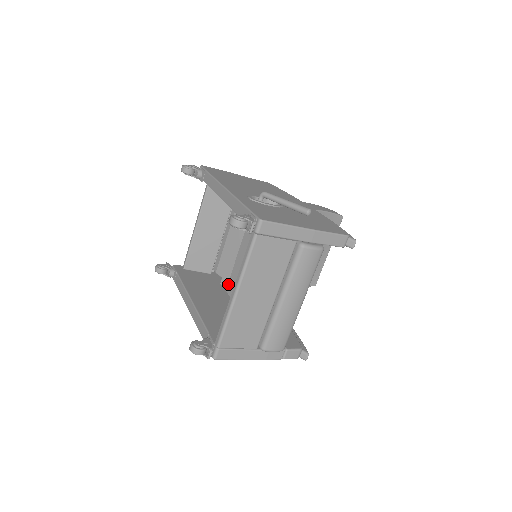
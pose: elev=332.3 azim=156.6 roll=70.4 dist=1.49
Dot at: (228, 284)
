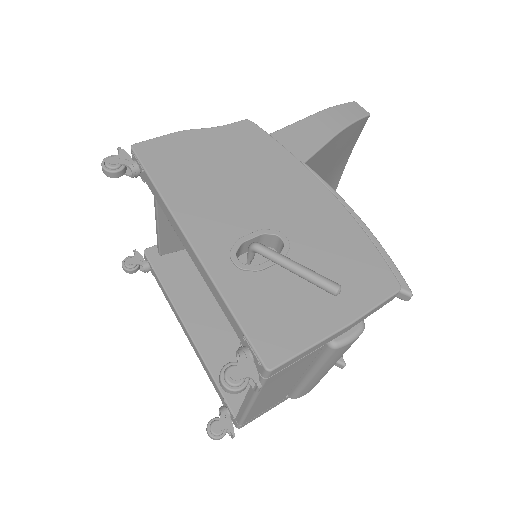
Dot at: occluded
